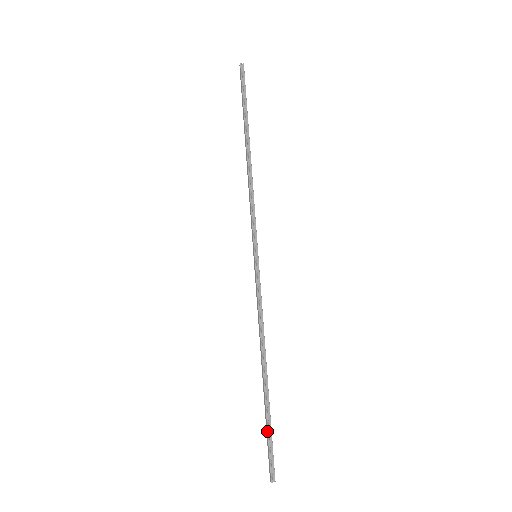
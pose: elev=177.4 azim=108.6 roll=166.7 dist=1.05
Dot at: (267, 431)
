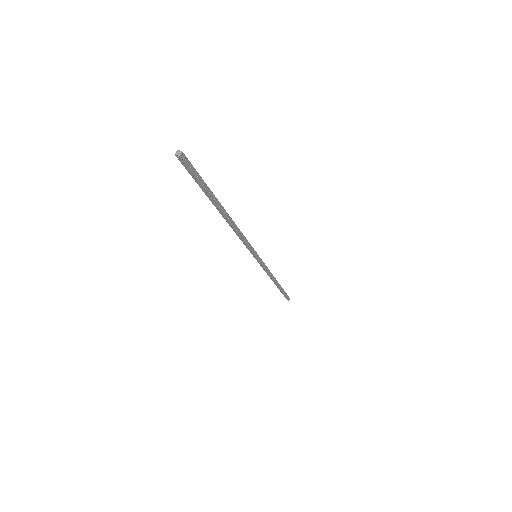
Dot at: (281, 292)
